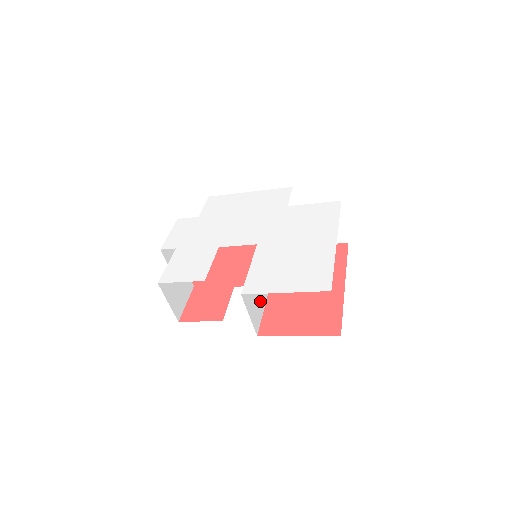
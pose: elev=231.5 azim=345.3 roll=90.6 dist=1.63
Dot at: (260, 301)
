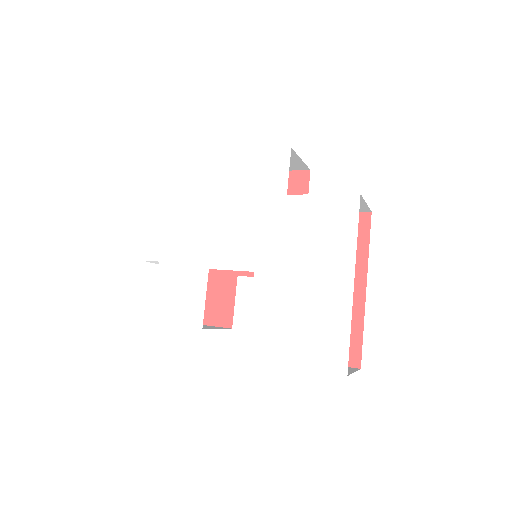
Dot at: occluded
